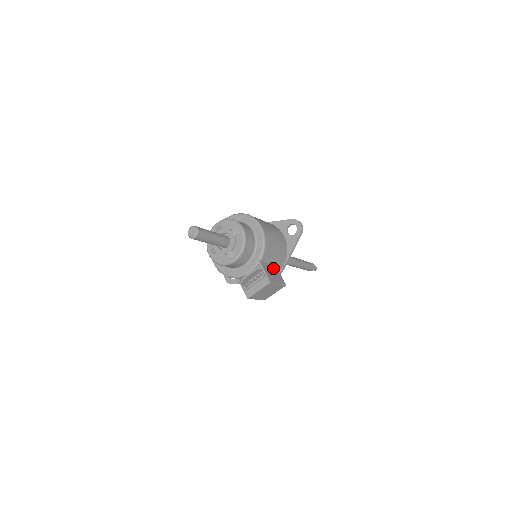
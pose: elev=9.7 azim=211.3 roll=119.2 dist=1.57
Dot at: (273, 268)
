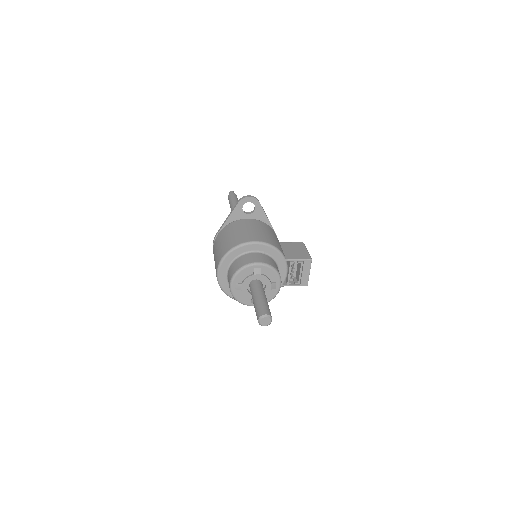
Dot at: (286, 247)
